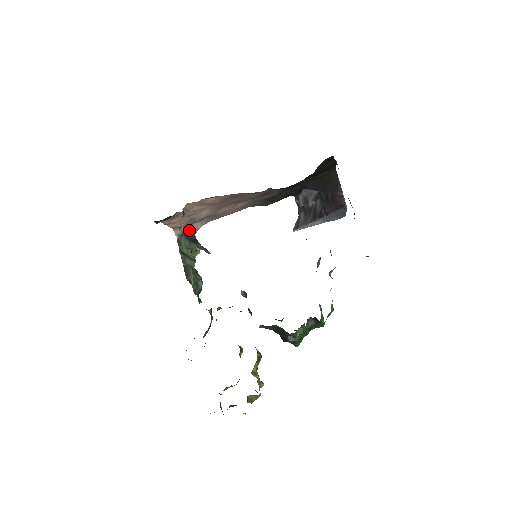
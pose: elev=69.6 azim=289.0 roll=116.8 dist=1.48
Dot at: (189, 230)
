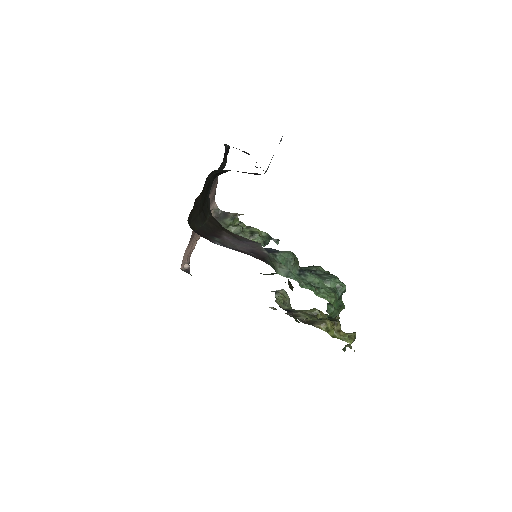
Dot at: (213, 214)
